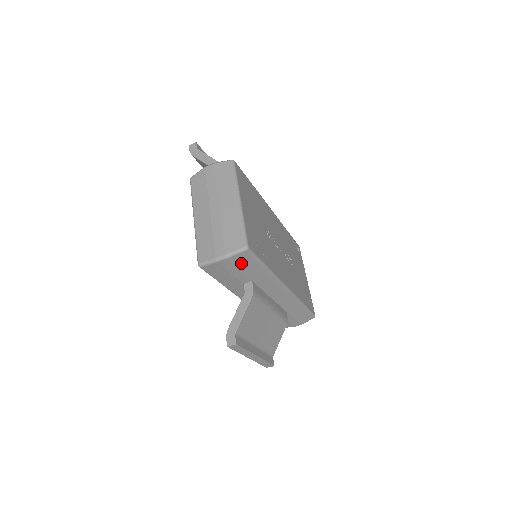
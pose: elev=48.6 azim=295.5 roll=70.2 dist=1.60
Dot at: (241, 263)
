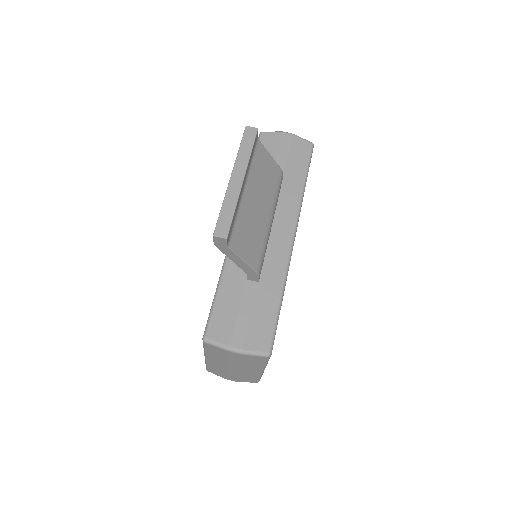
Dot at: (296, 151)
